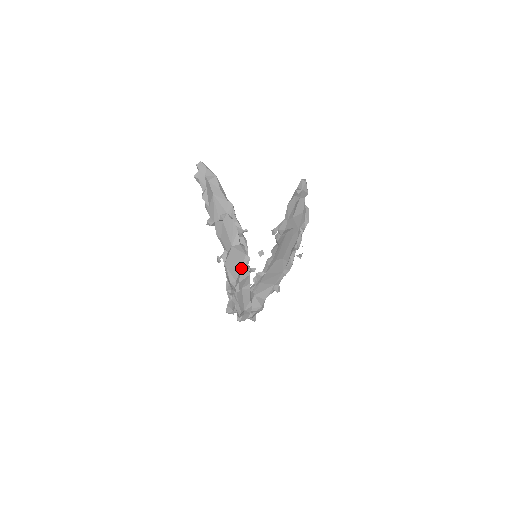
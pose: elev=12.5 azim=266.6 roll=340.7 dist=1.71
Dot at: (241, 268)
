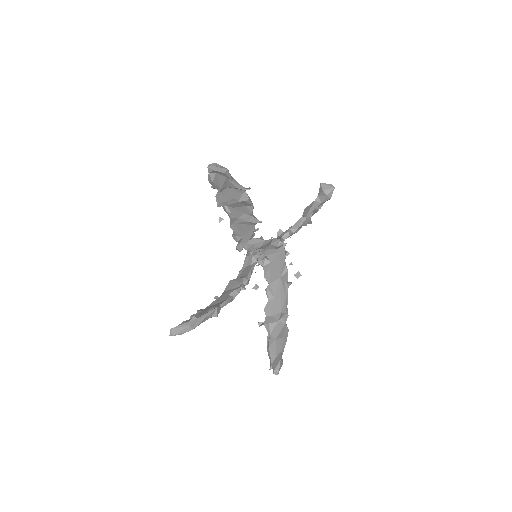
Dot at: occluded
